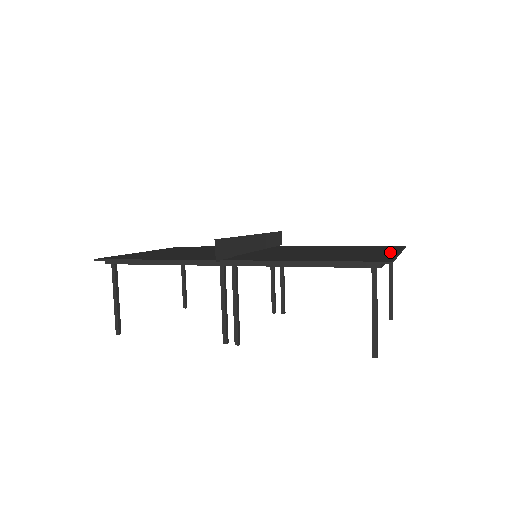
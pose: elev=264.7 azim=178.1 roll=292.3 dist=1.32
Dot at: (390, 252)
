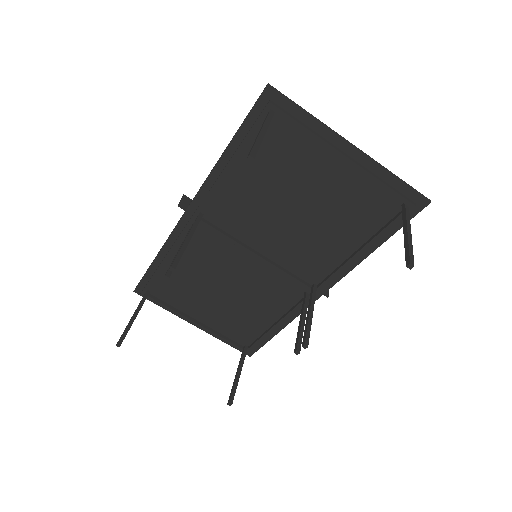
Dot at: (344, 151)
